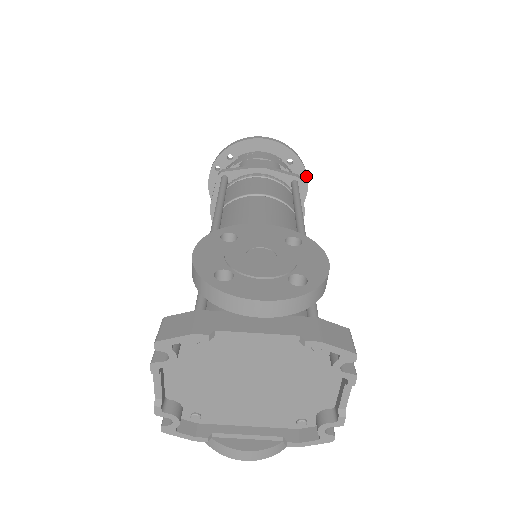
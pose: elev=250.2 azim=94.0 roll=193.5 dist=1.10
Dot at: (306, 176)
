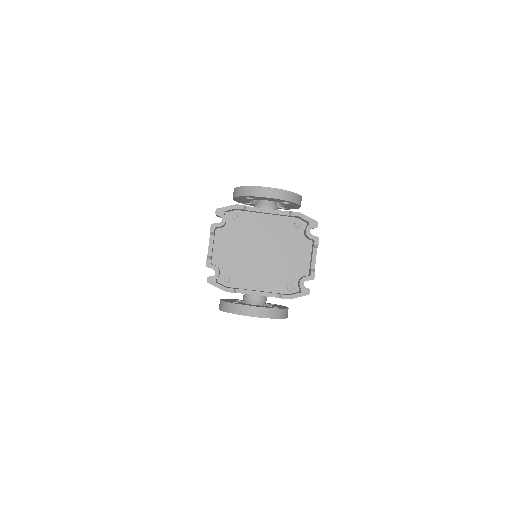
Dot at: occluded
